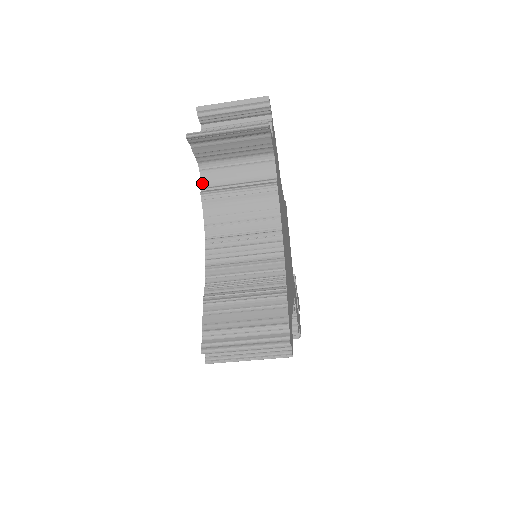
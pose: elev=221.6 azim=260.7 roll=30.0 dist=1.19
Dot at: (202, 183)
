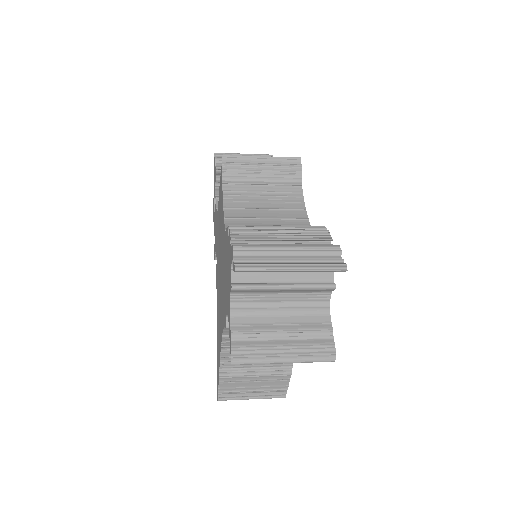
Dot at: (227, 315)
